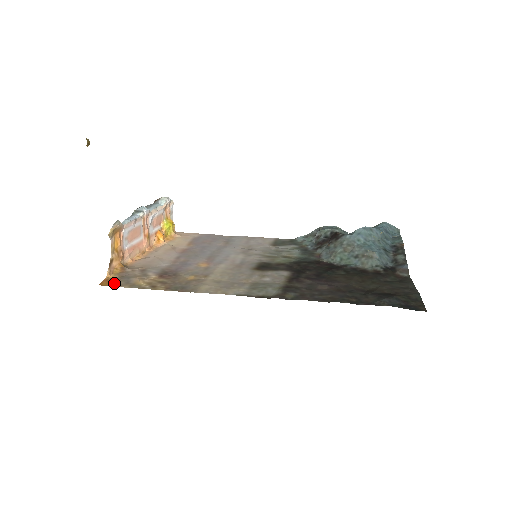
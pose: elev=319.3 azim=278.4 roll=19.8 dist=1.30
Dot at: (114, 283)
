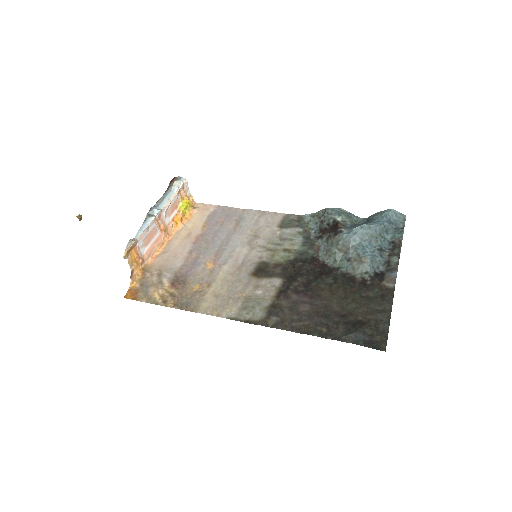
Dot at: (135, 295)
